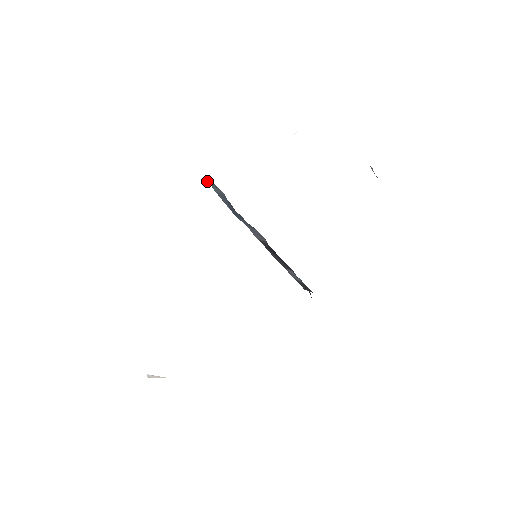
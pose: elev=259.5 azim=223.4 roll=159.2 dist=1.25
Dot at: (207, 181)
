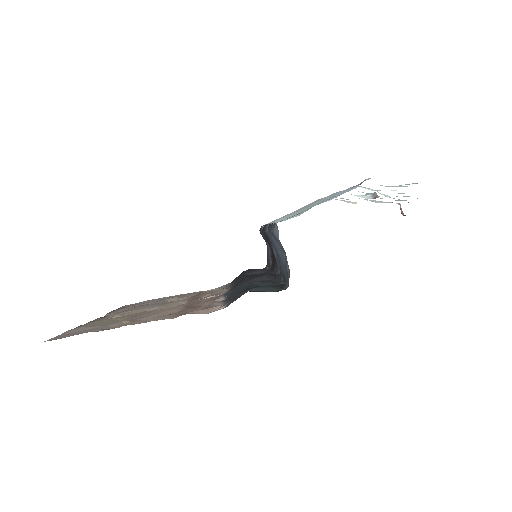
Dot at: occluded
